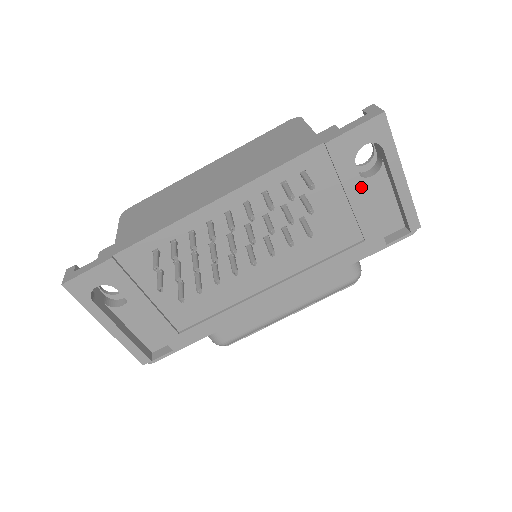
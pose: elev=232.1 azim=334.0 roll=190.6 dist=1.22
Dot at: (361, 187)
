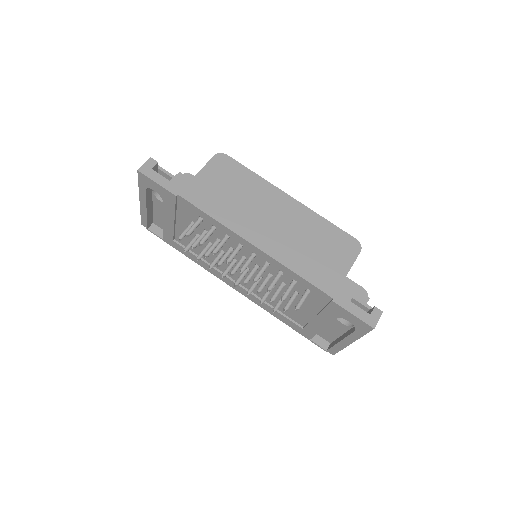
Dot at: (327, 323)
